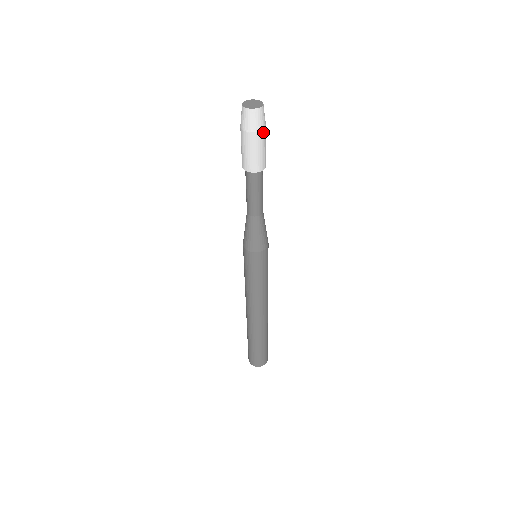
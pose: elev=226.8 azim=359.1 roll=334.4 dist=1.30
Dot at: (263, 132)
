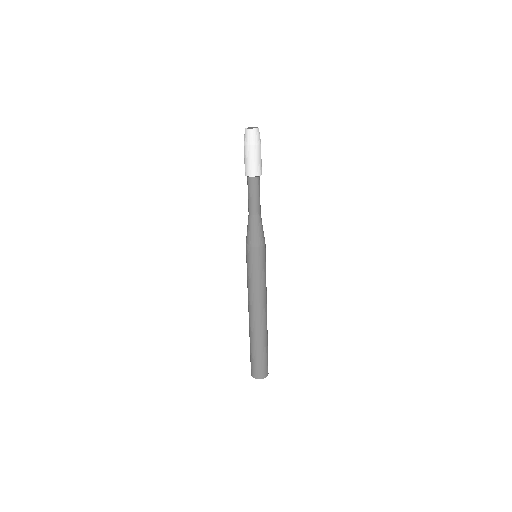
Dot at: (256, 147)
